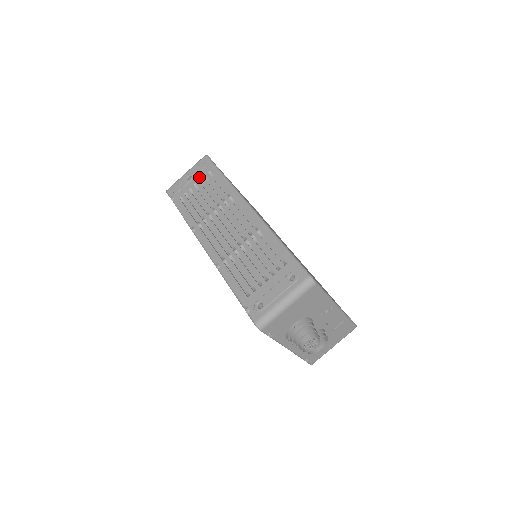
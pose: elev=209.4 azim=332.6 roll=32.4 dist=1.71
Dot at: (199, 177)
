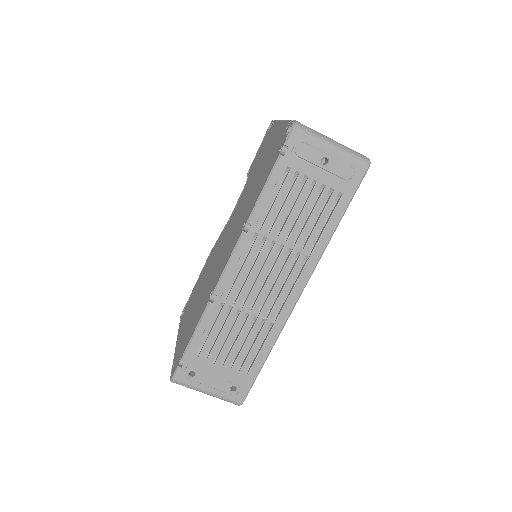
Dot at: (329, 181)
